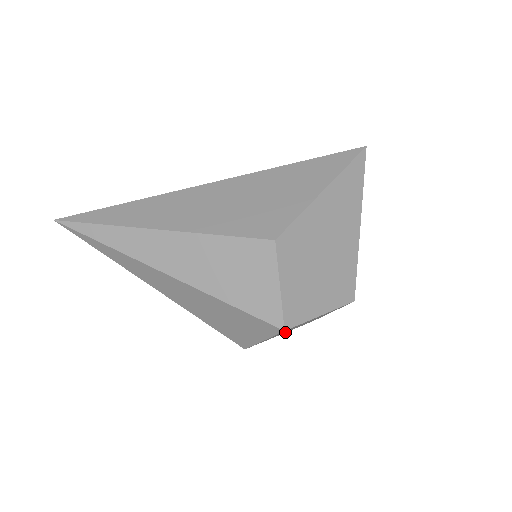
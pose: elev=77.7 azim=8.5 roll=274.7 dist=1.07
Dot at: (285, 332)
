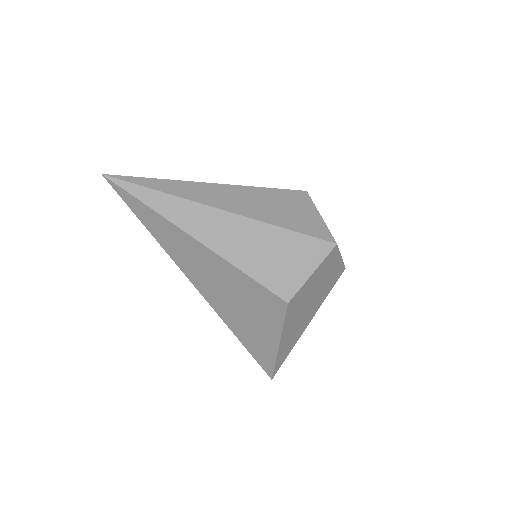
Dot at: (282, 340)
